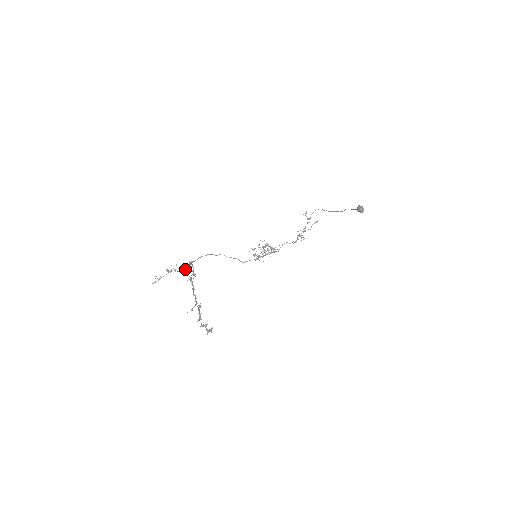
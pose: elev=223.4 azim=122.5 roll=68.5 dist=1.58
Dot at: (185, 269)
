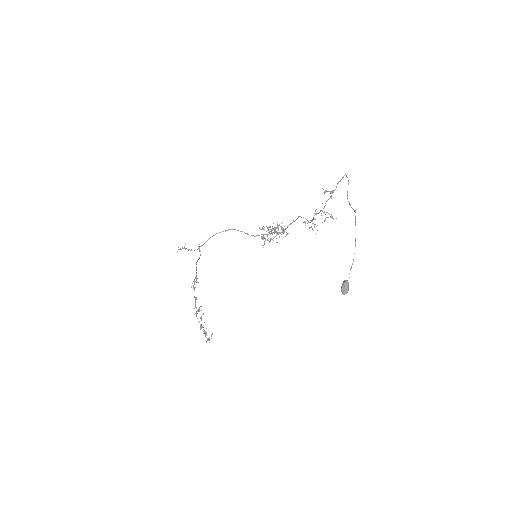
Dot at: (197, 249)
